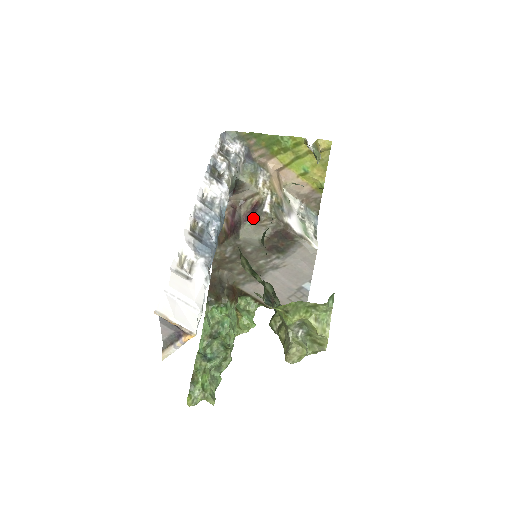
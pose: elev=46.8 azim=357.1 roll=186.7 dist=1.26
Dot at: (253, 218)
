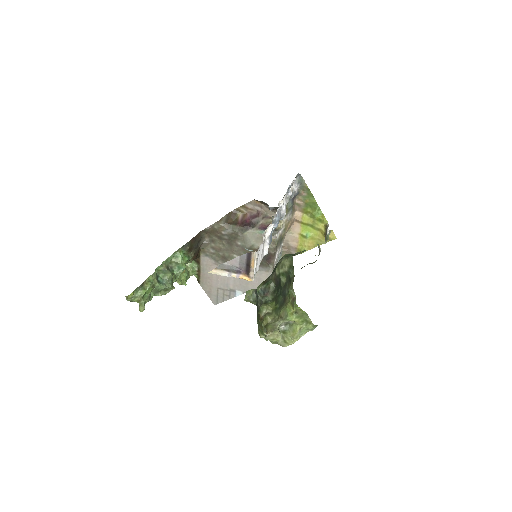
Dot at: occluded
